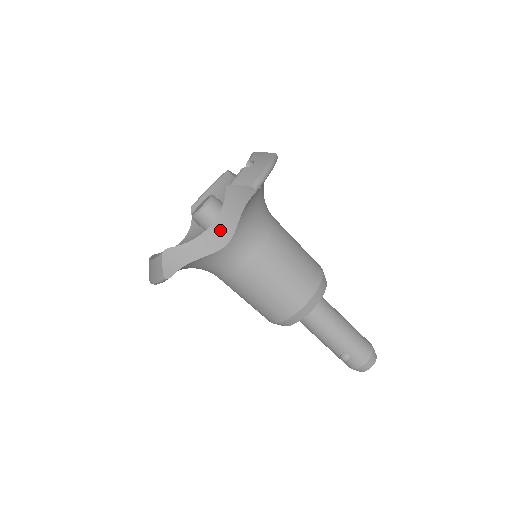
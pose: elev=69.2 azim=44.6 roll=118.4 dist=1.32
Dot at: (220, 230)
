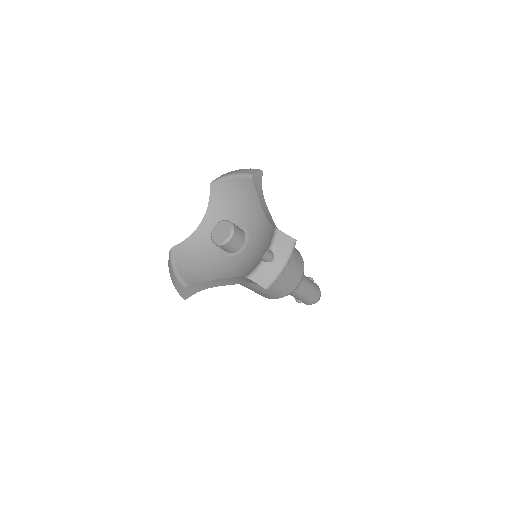
Dot at: (233, 280)
